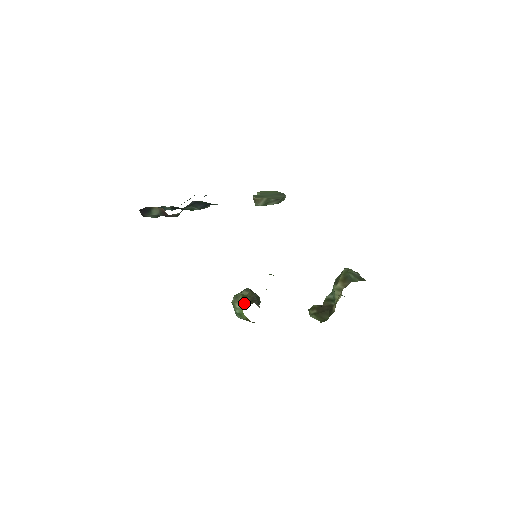
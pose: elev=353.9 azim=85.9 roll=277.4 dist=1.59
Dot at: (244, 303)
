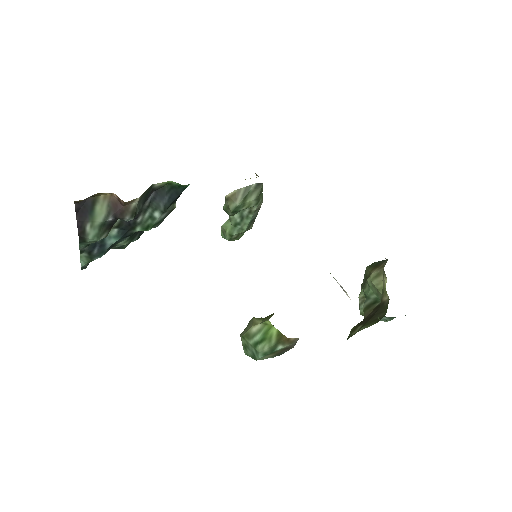
Dot at: (264, 318)
